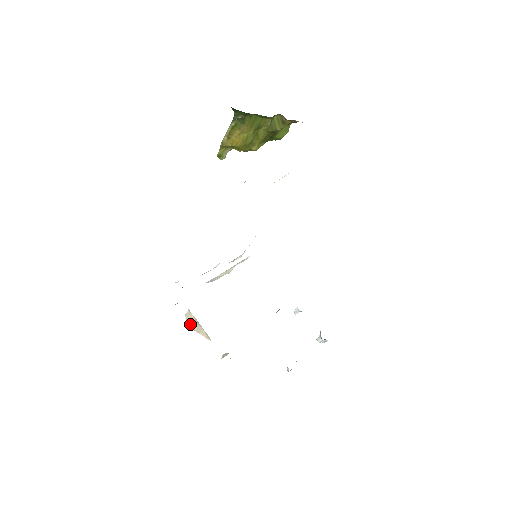
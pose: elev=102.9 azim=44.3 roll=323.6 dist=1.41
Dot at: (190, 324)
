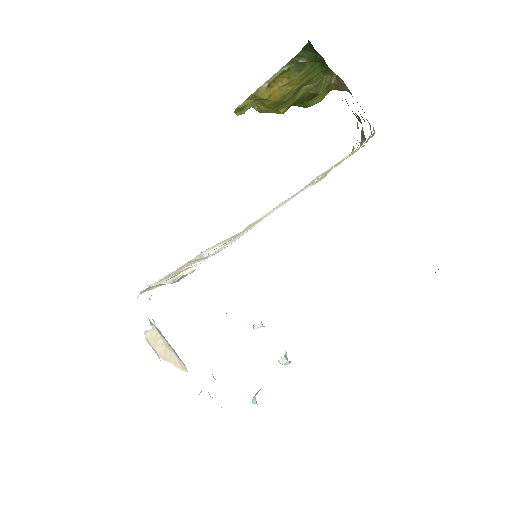
Dot at: (153, 347)
